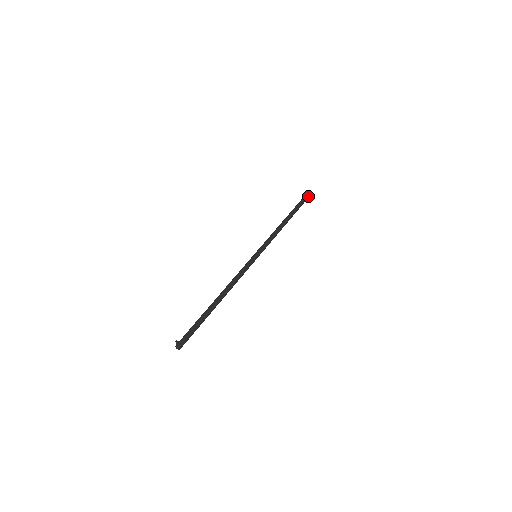
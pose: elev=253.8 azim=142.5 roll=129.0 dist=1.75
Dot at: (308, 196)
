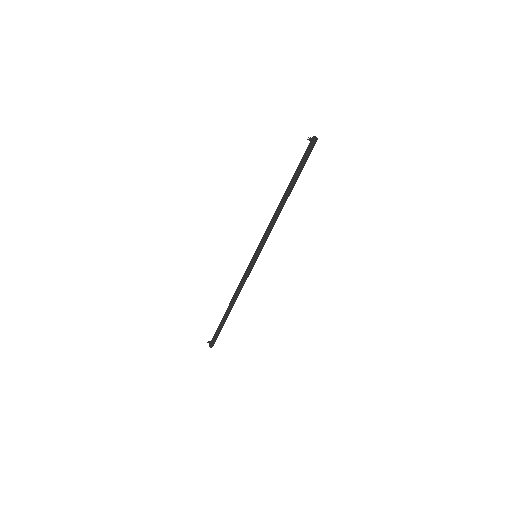
Dot at: (313, 145)
